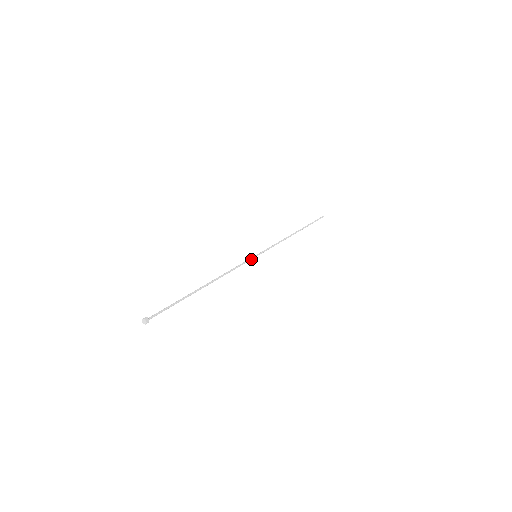
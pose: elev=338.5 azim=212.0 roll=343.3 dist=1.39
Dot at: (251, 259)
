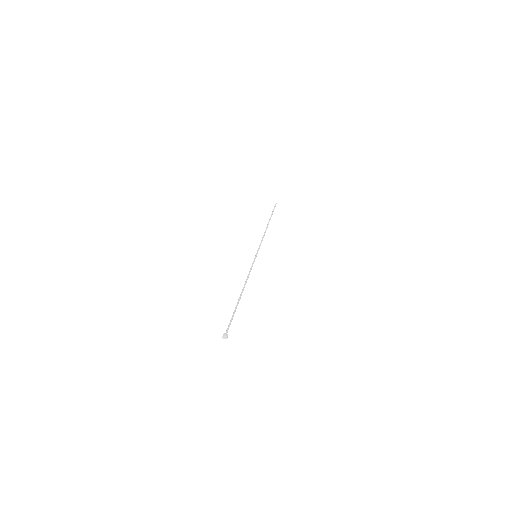
Dot at: occluded
